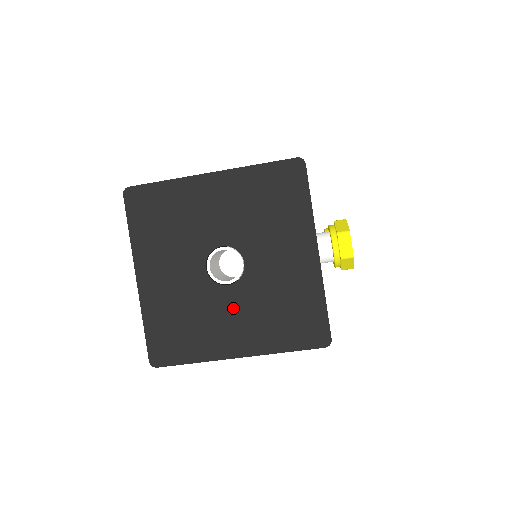
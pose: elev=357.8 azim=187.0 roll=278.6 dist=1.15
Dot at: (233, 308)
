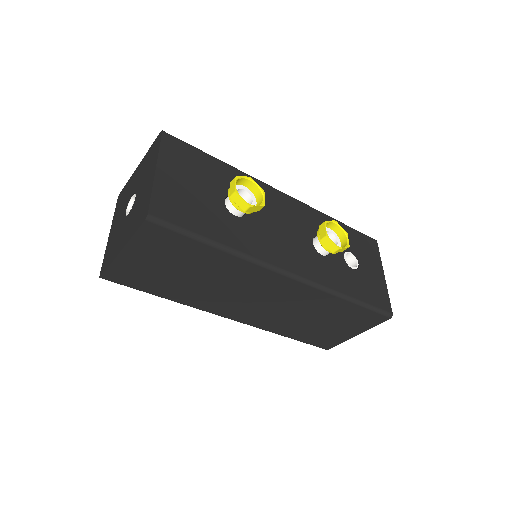
Dot at: (126, 225)
